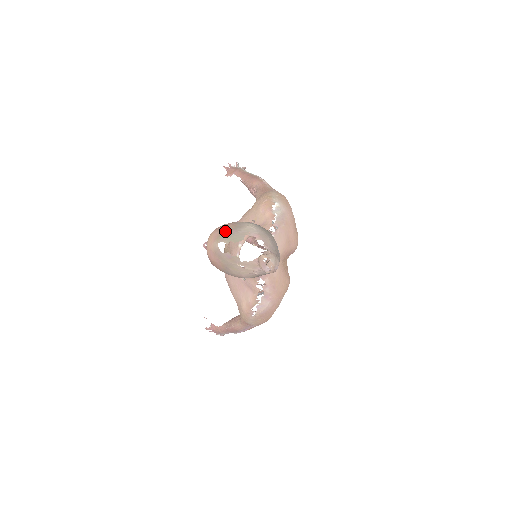
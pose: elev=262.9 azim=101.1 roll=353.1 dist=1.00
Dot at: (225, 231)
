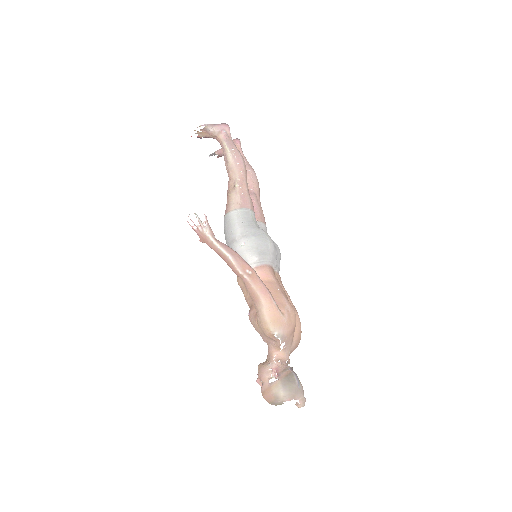
Dot at: (271, 401)
